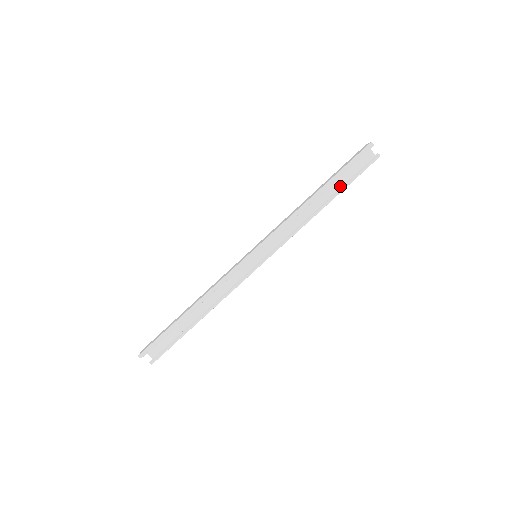
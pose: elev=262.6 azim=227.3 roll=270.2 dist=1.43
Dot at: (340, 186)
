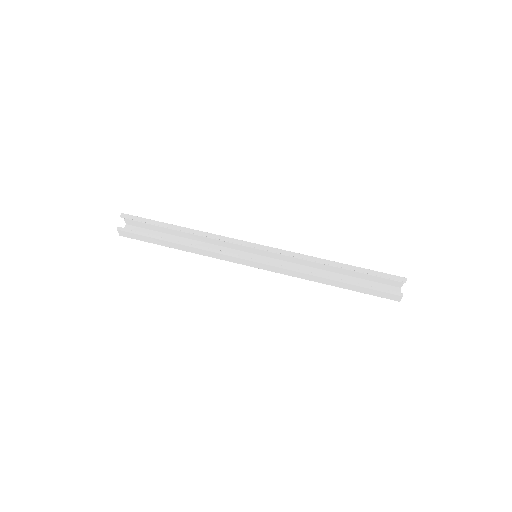
Dot at: occluded
